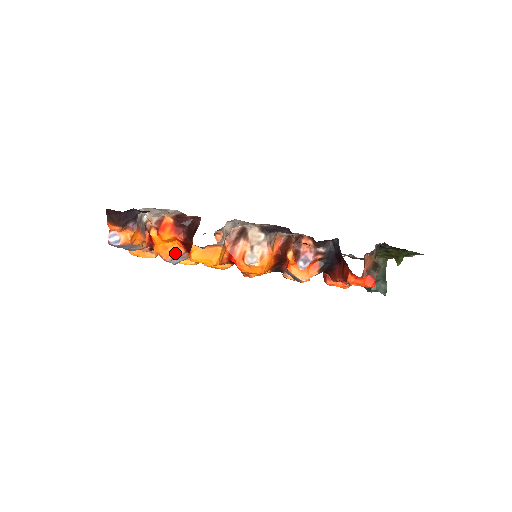
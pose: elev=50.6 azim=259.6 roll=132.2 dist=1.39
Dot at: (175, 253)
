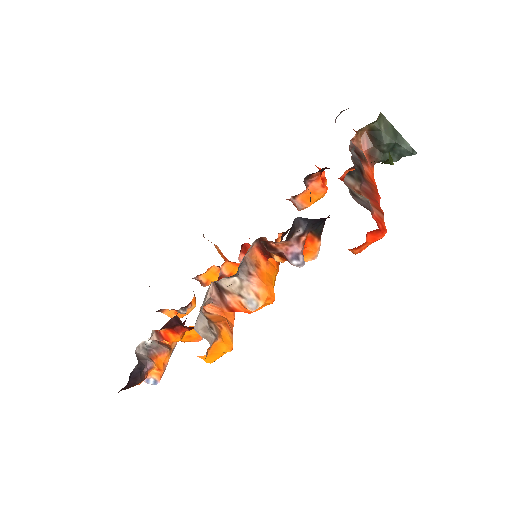
Dot at: occluded
